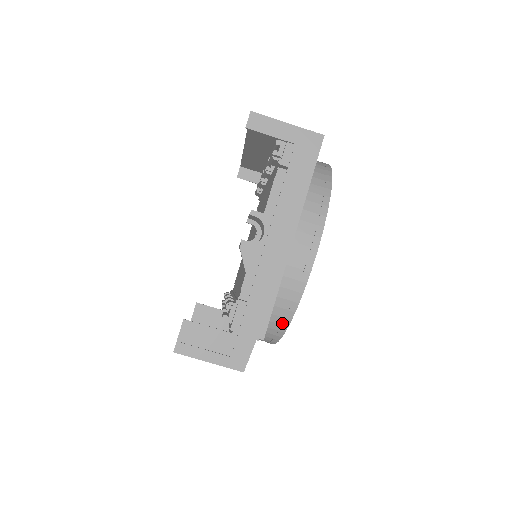
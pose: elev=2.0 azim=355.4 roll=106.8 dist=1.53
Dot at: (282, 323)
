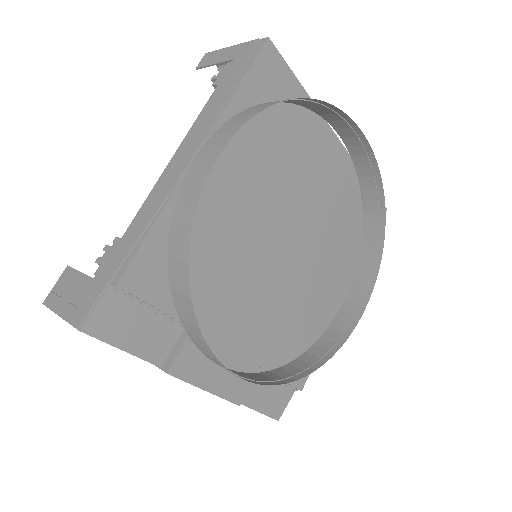
Dot at: (184, 291)
